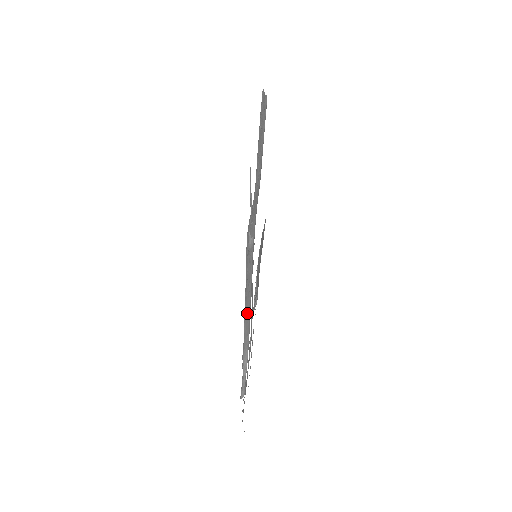
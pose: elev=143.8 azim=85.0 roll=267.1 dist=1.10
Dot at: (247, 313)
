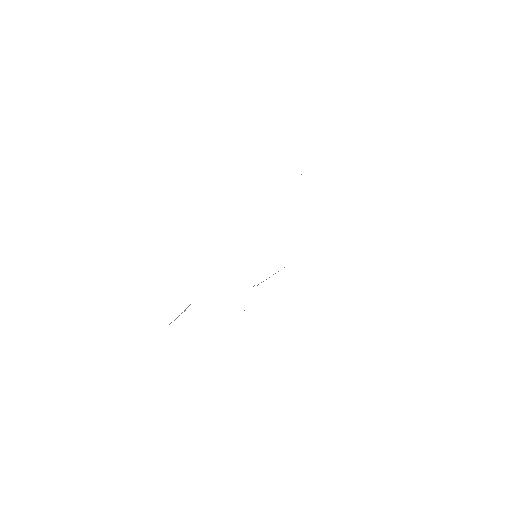
Dot at: occluded
